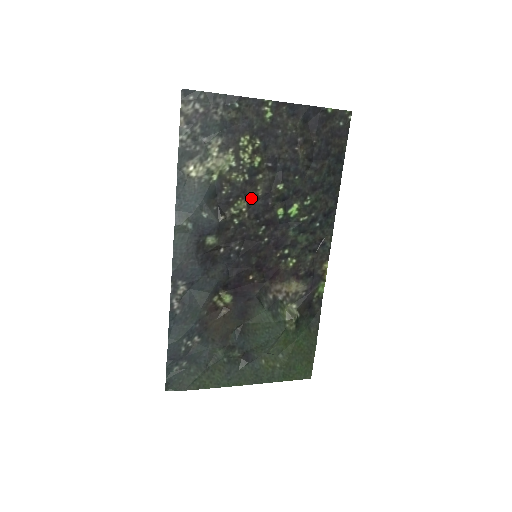
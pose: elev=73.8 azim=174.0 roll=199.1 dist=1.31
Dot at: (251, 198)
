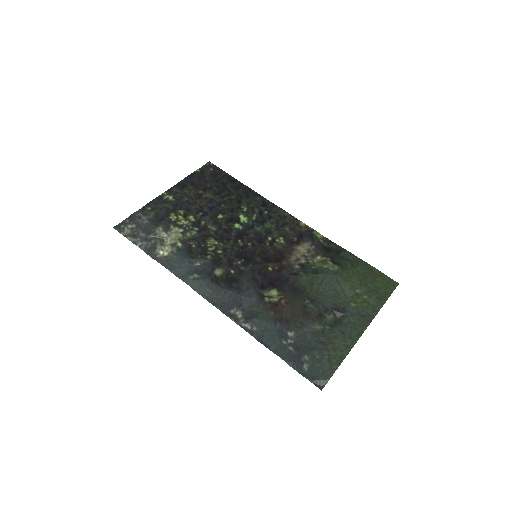
Dot at: (212, 235)
